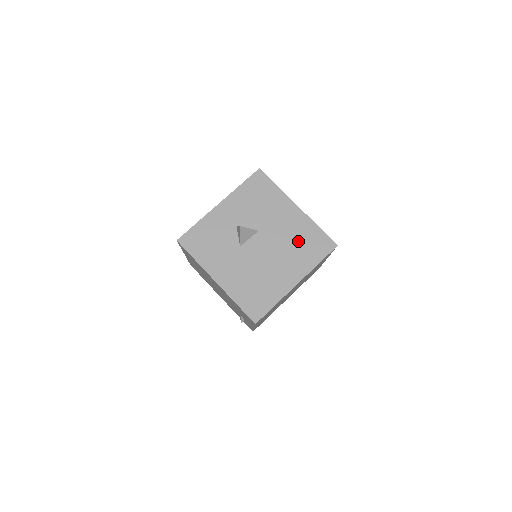
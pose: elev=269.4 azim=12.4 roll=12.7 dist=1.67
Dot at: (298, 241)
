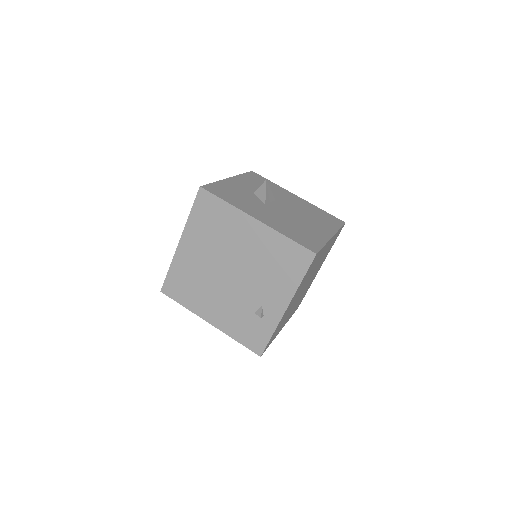
Dot at: (313, 213)
